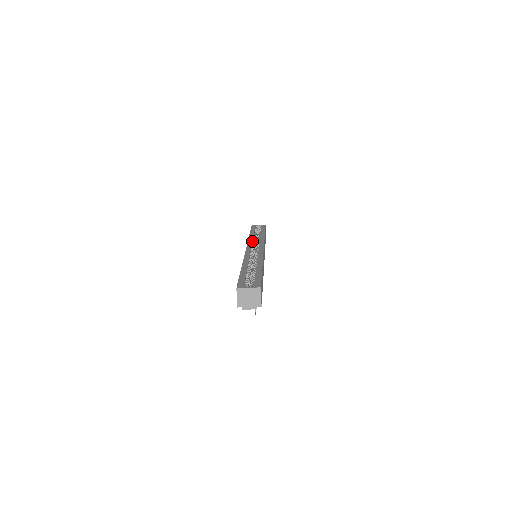
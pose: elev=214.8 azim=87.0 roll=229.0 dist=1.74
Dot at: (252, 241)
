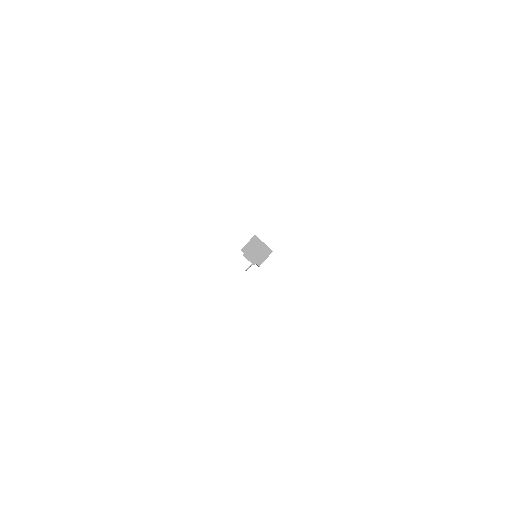
Dot at: occluded
